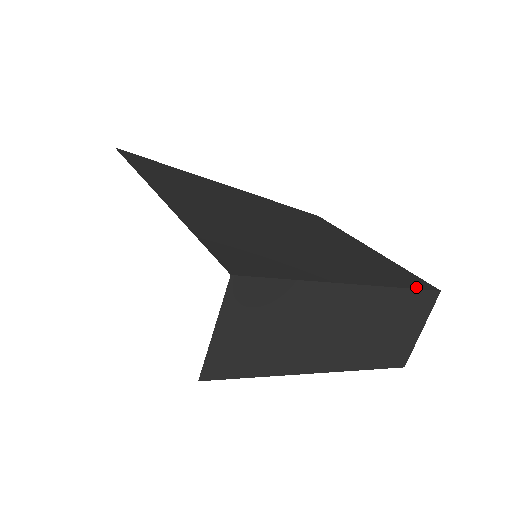
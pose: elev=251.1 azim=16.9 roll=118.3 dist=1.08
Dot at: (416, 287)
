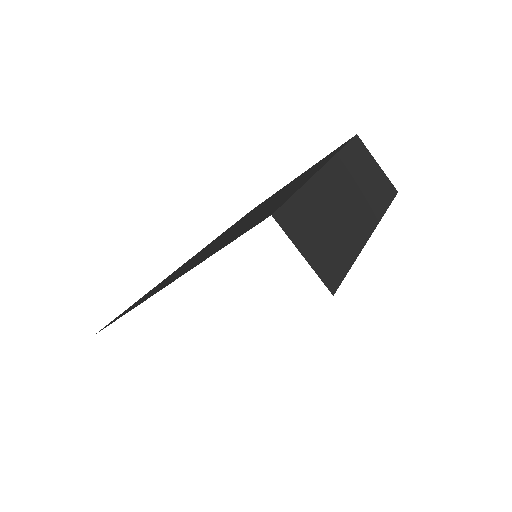
Dot at: (346, 144)
